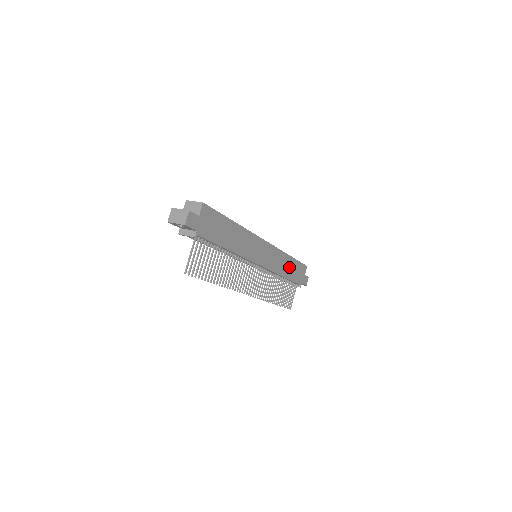
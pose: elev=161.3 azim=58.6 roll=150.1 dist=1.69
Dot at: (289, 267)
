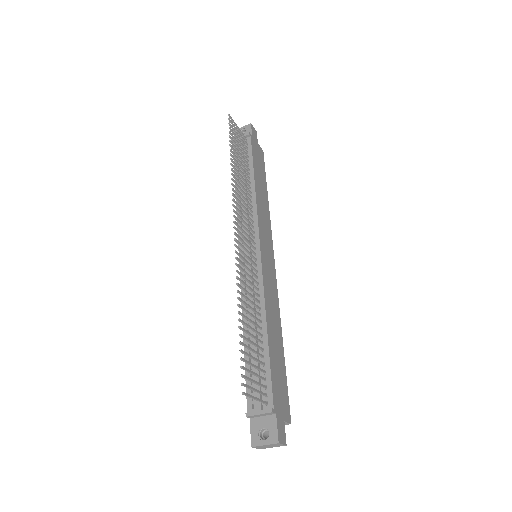
Dot at: (276, 343)
